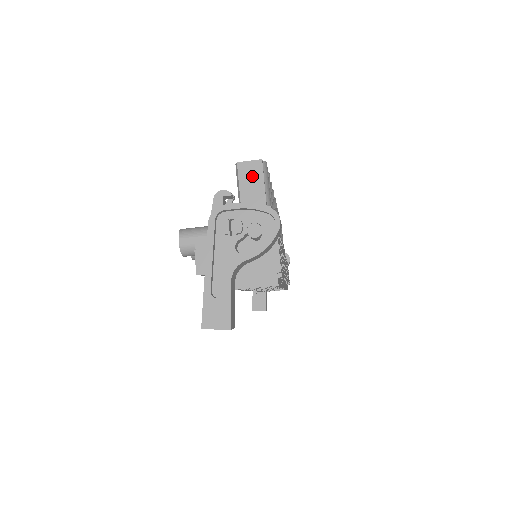
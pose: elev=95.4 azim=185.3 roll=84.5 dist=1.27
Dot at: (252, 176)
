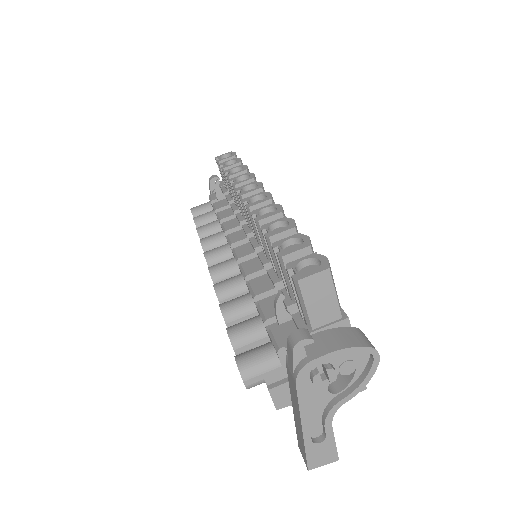
Dot at: (320, 291)
